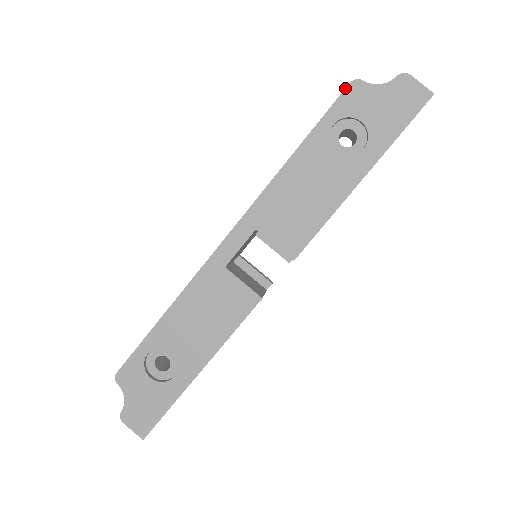
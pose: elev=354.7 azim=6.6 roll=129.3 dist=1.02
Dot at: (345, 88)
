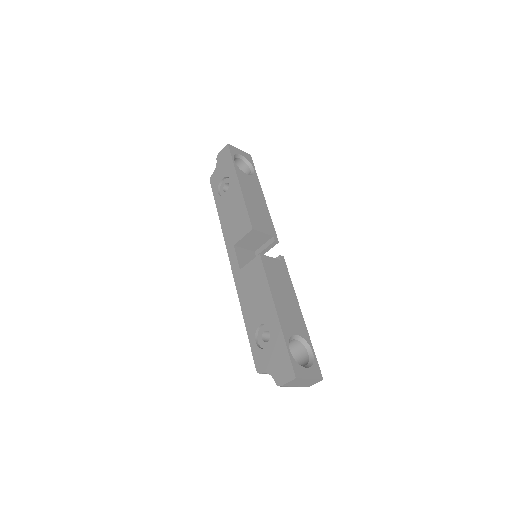
Dot at: occluded
